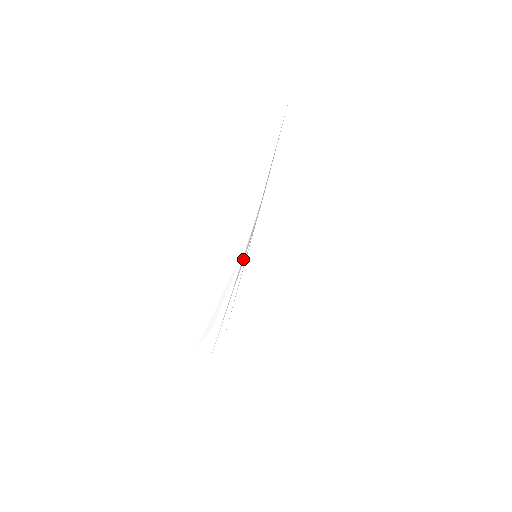
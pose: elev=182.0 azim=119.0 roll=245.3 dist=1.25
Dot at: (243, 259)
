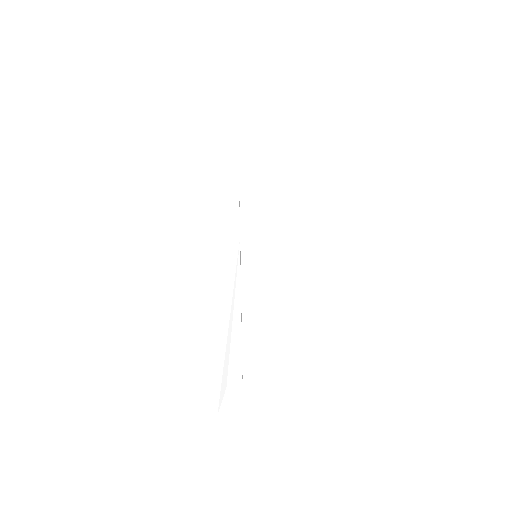
Dot at: occluded
